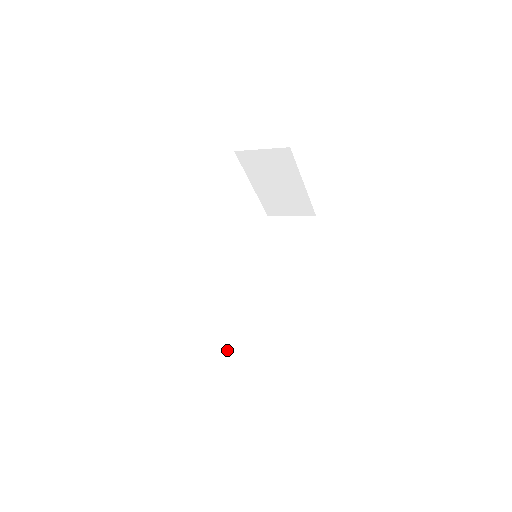
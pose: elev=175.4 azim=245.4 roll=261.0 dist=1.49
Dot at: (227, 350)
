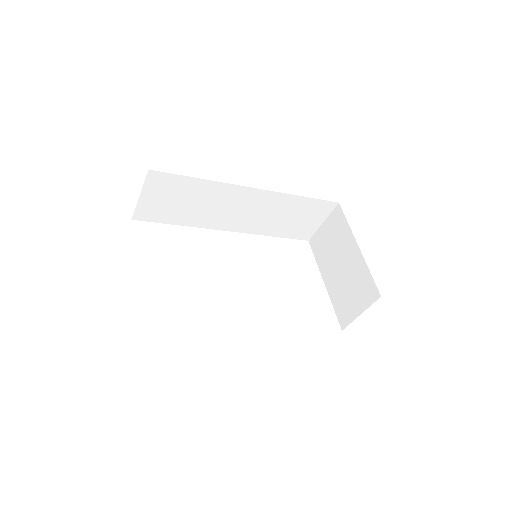
Dot at: occluded
